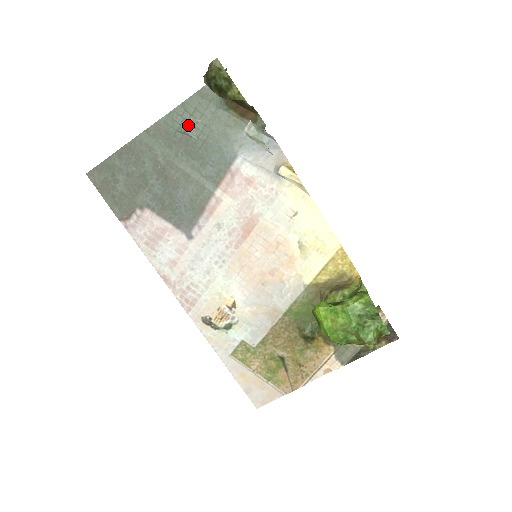
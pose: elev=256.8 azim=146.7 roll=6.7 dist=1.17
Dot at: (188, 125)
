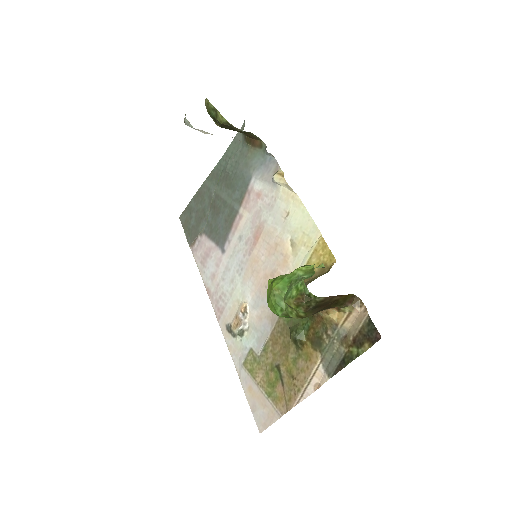
Dot at: (227, 165)
